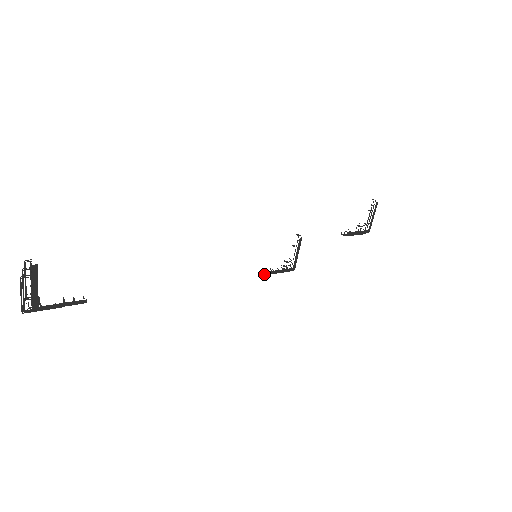
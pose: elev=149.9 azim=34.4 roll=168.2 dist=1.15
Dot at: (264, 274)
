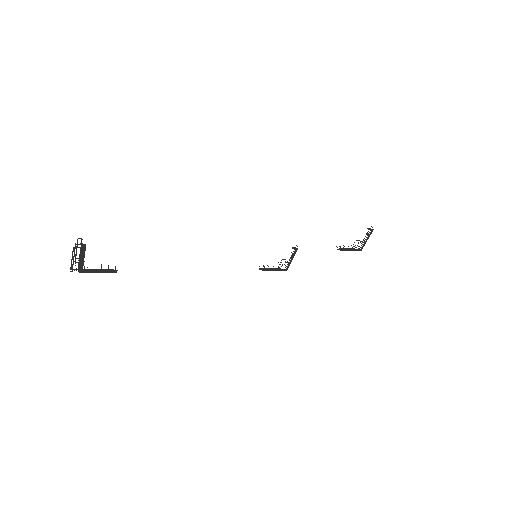
Dot at: (261, 269)
